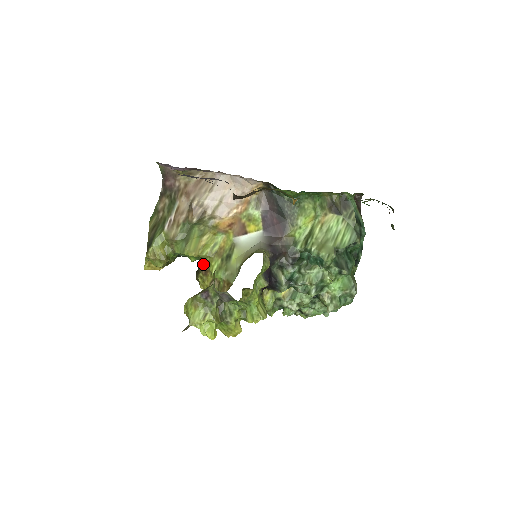
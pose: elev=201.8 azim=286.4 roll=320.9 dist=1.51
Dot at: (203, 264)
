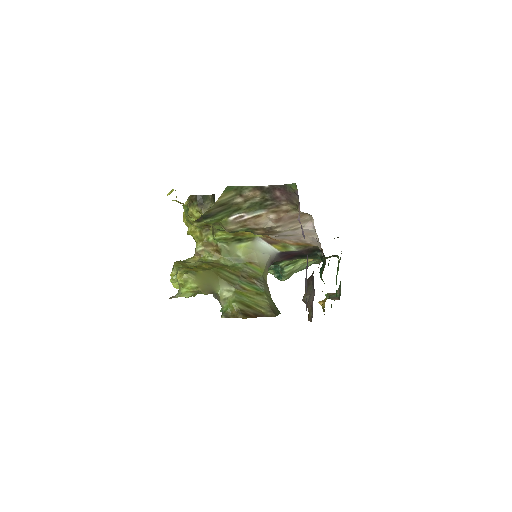
Dot at: occluded
